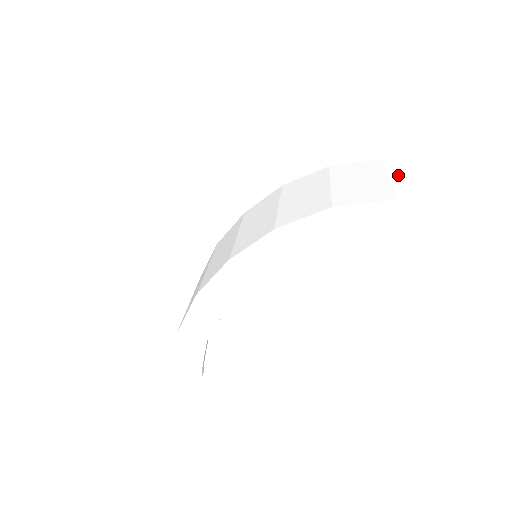
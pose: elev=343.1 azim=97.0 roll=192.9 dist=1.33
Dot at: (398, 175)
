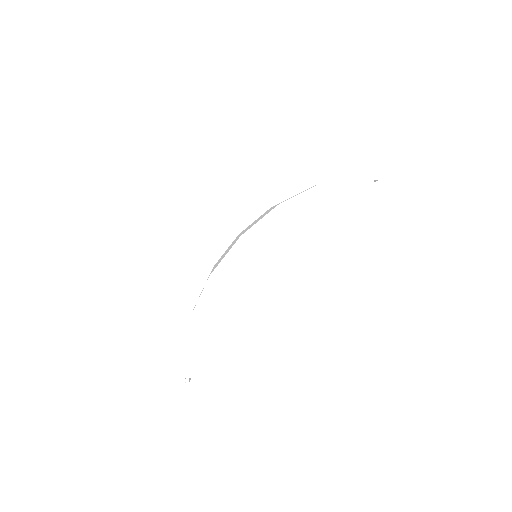
Dot at: occluded
